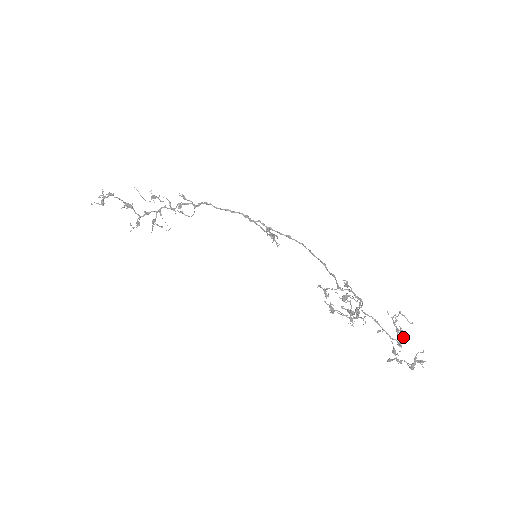
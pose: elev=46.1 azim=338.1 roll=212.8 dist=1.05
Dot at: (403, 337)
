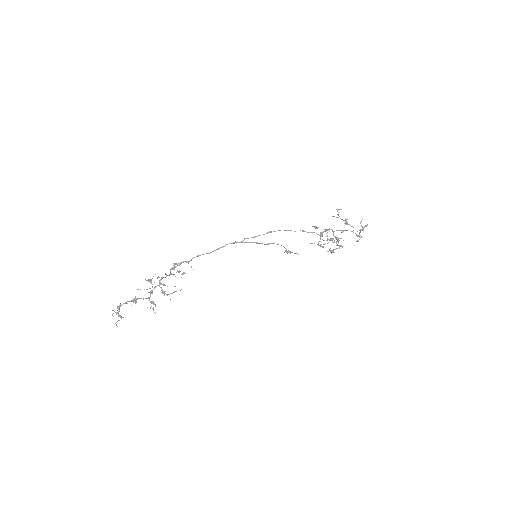
Dot at: occluded
